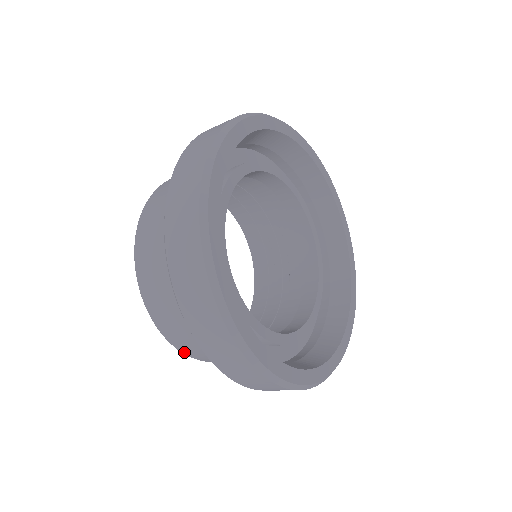
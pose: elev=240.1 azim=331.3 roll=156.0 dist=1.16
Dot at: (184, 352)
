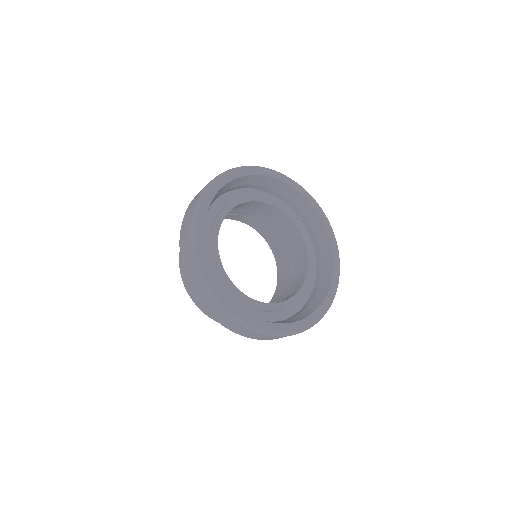
Dot at: occluded
